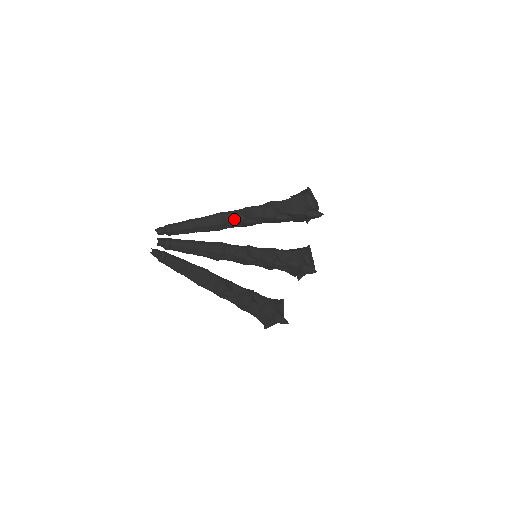
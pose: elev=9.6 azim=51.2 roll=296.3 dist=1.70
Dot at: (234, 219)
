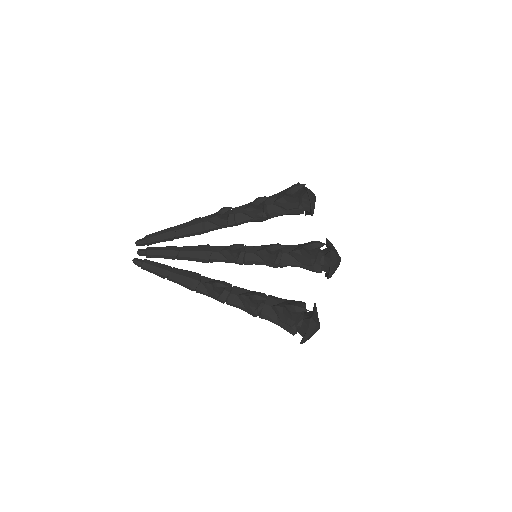
Dot at: (210, 217)
